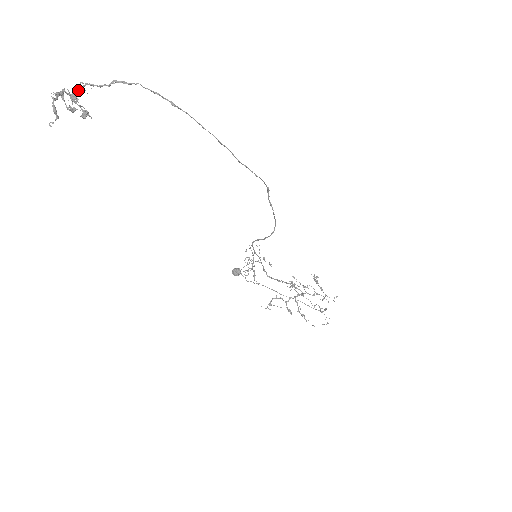
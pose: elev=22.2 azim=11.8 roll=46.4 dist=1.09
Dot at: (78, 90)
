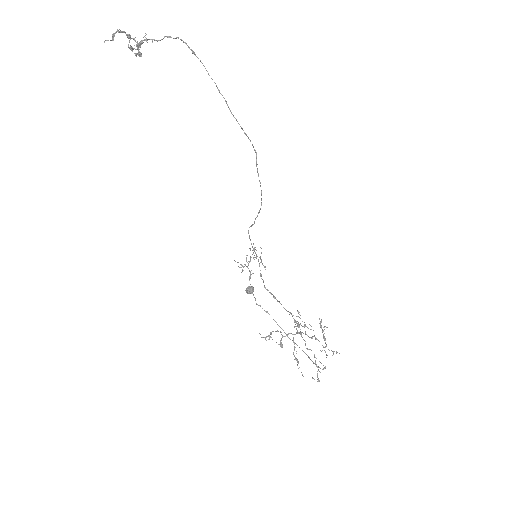
Dot at: occluded
